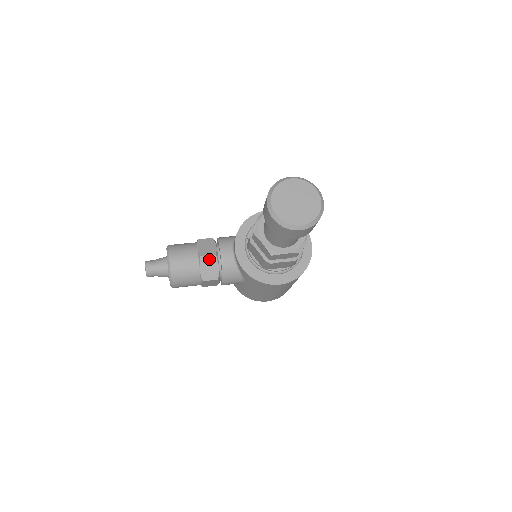
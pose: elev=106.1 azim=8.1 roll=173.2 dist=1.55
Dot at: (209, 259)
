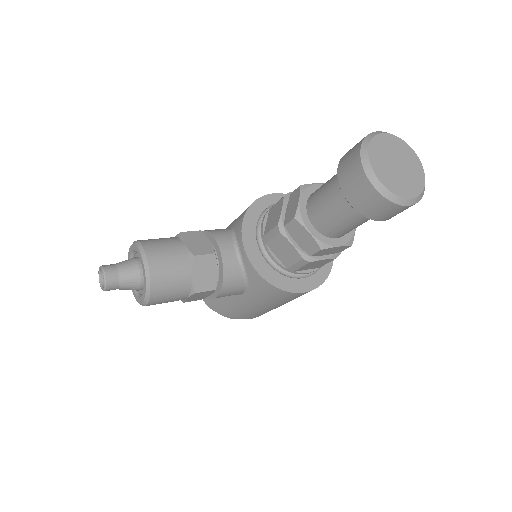
Dot at: (205, 260)
